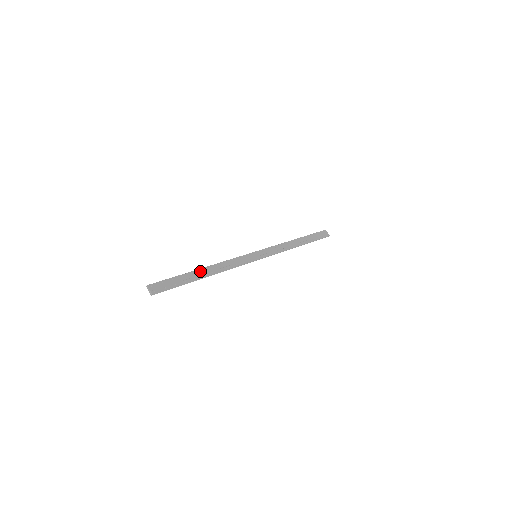
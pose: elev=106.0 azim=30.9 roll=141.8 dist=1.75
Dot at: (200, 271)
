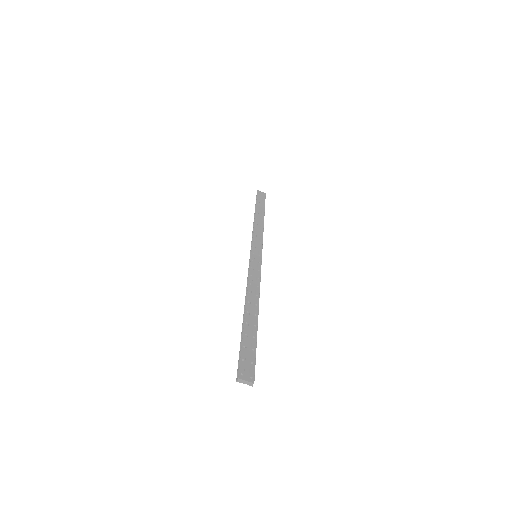
Dot at: (248, 313)
